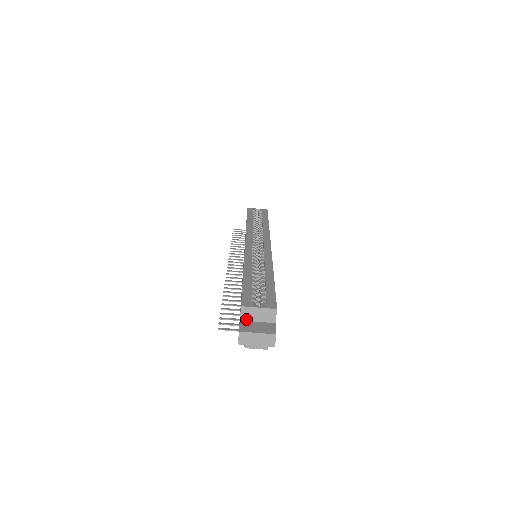
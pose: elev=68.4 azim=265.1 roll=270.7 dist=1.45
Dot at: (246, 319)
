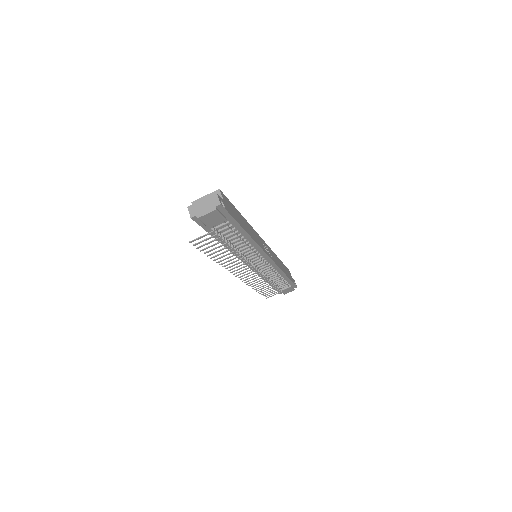
Dot at: occluded
